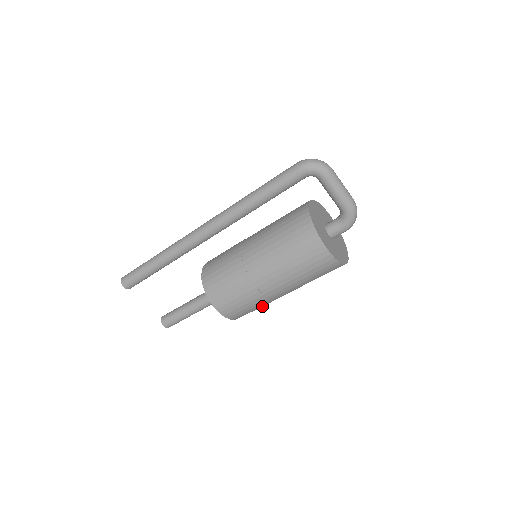
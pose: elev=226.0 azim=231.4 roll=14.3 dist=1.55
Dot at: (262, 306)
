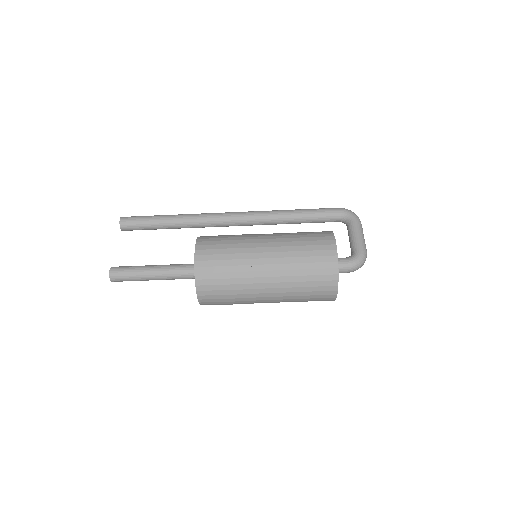
Dot at: (232, 284)
